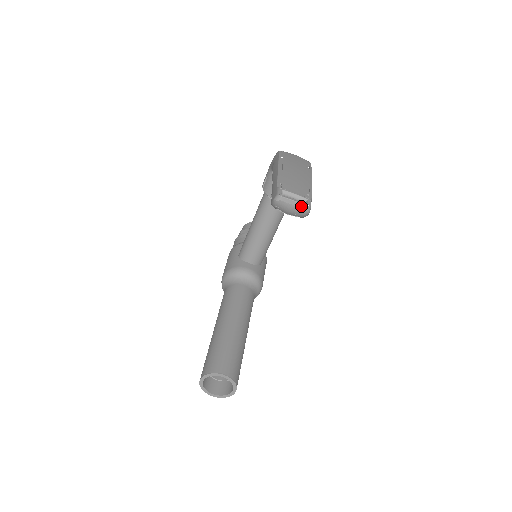
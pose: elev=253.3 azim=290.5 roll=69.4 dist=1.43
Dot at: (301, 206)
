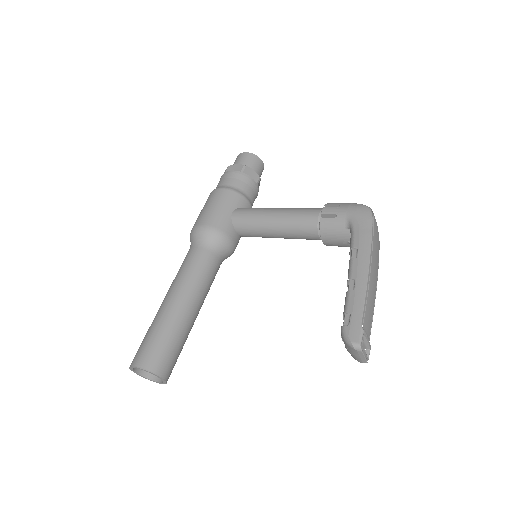
Dot at: (364, 361)
